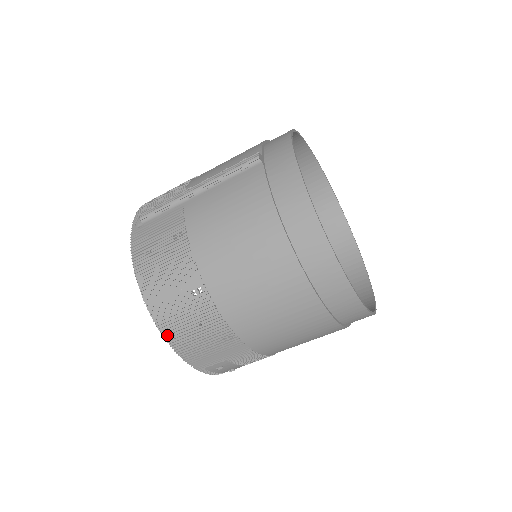
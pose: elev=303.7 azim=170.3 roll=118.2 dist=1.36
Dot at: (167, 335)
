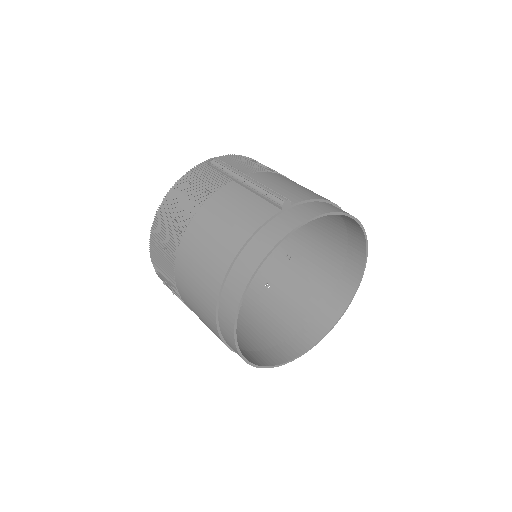
Dot at: (152, 233)
